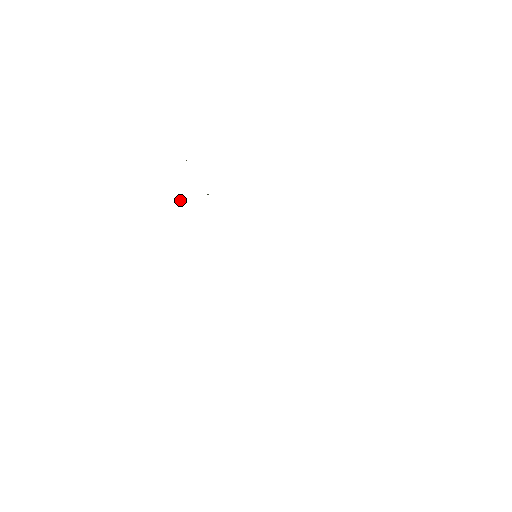
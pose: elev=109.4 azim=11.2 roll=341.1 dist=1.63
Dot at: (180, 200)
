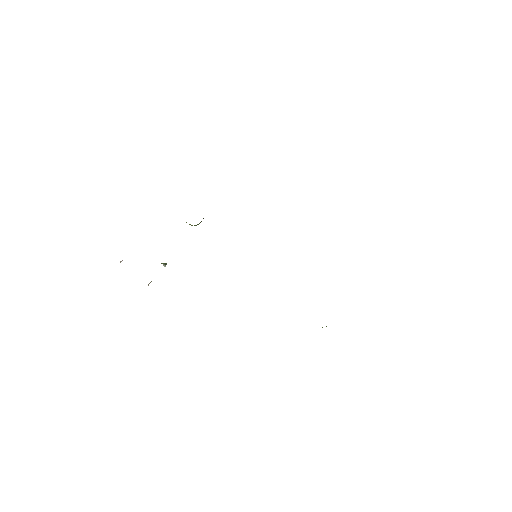
Dot at: (148, 284)
